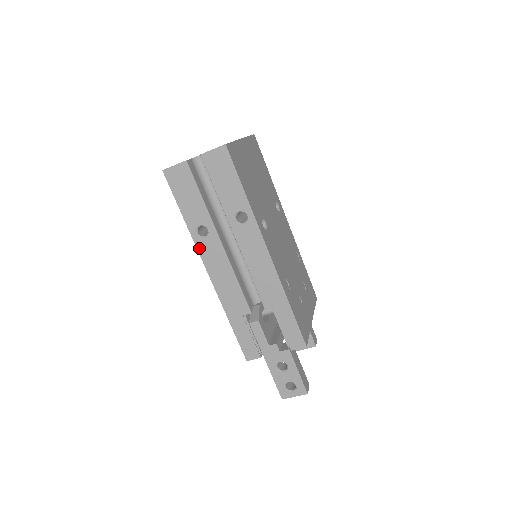
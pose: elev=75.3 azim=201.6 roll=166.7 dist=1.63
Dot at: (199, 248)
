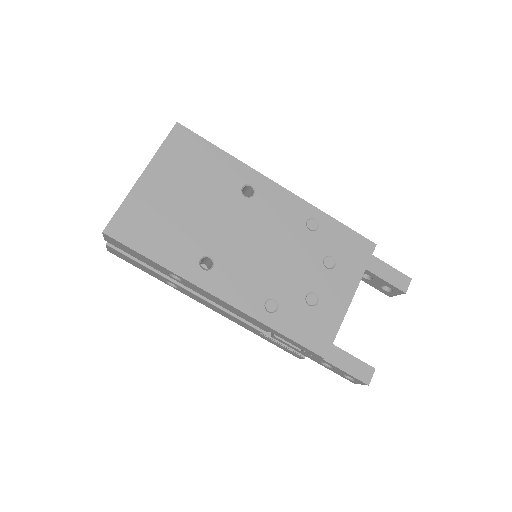
Dot at: (184, 293)
